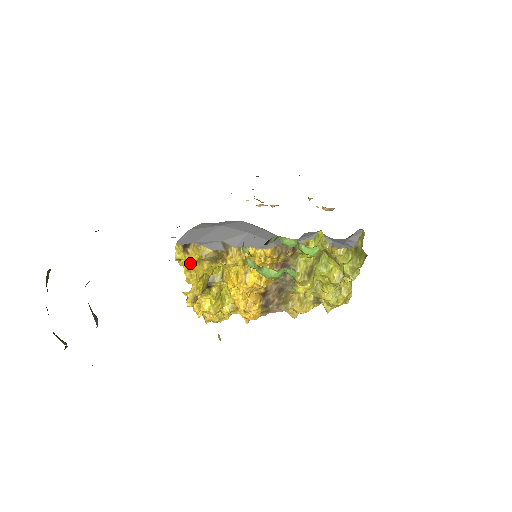
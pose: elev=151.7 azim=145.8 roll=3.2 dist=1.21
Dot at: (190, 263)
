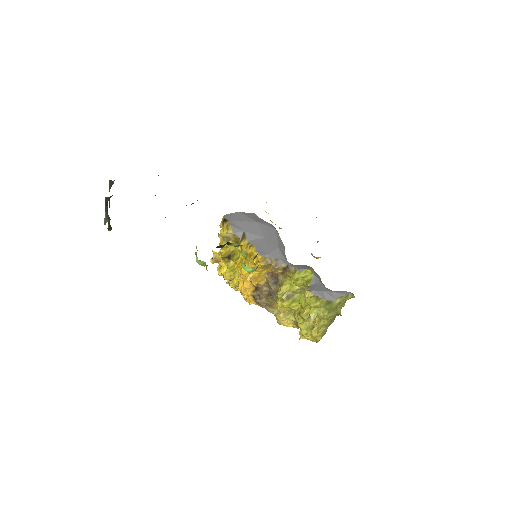
Dot at: (222, 233)
